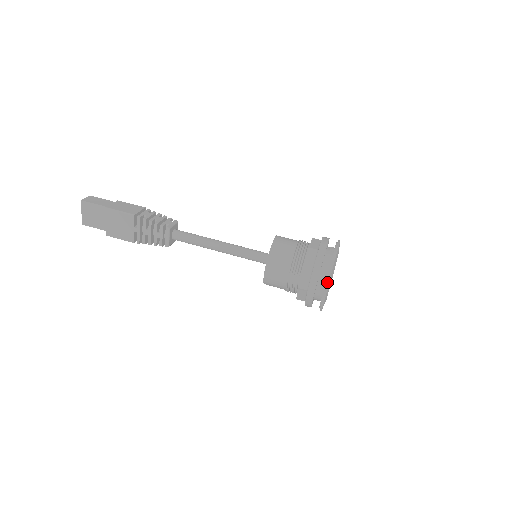
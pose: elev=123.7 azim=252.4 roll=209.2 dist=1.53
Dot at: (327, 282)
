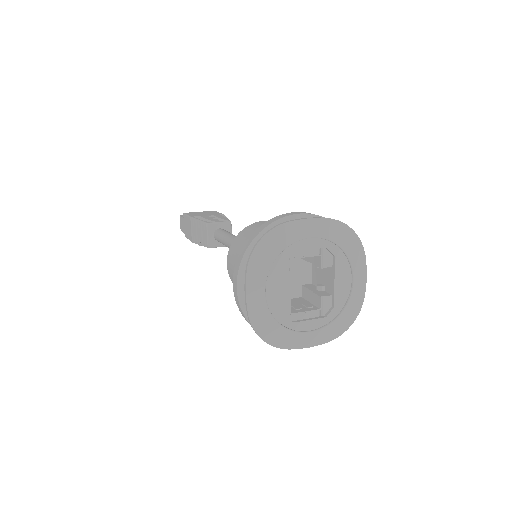
Dot at: (326, 218)
